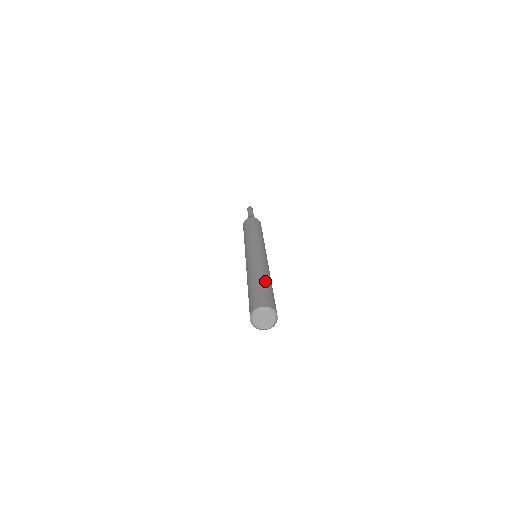
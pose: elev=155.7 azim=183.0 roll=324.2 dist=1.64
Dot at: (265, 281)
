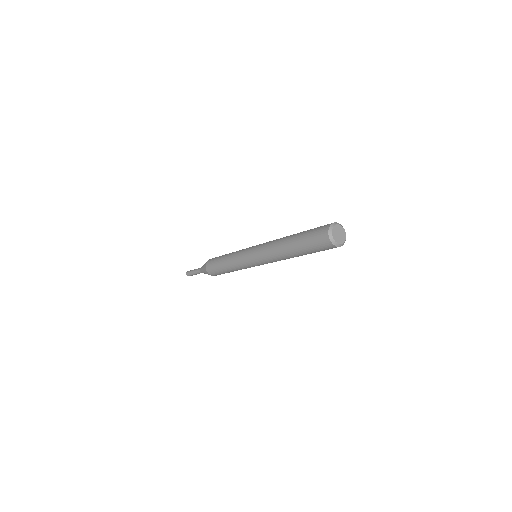
Dot at: occluded
